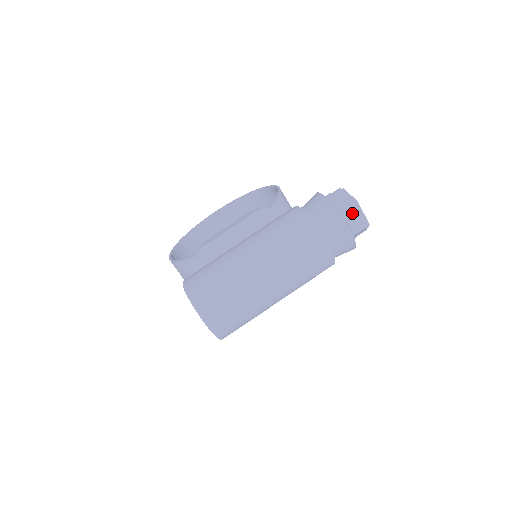
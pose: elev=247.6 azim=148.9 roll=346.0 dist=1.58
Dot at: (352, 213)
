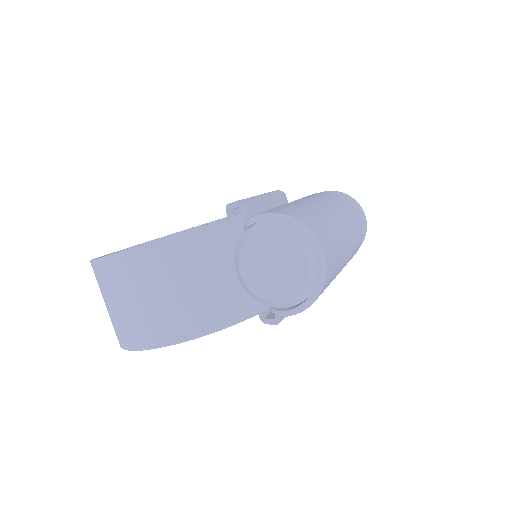
Dot at: occluded
